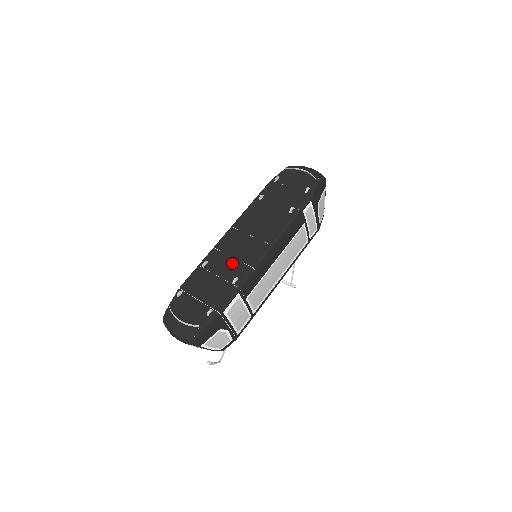
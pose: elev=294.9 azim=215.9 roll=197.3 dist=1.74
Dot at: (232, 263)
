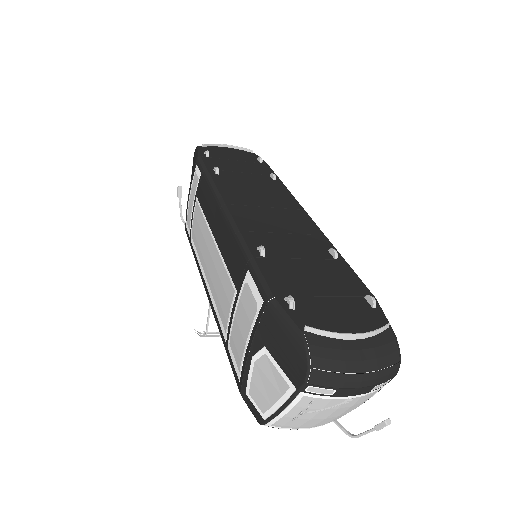
Dot at: (295, 239)
